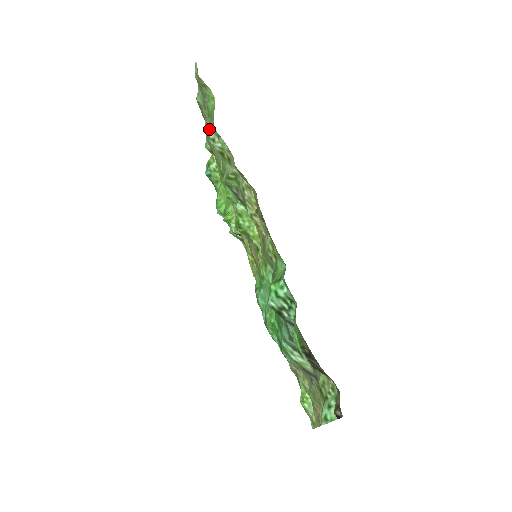
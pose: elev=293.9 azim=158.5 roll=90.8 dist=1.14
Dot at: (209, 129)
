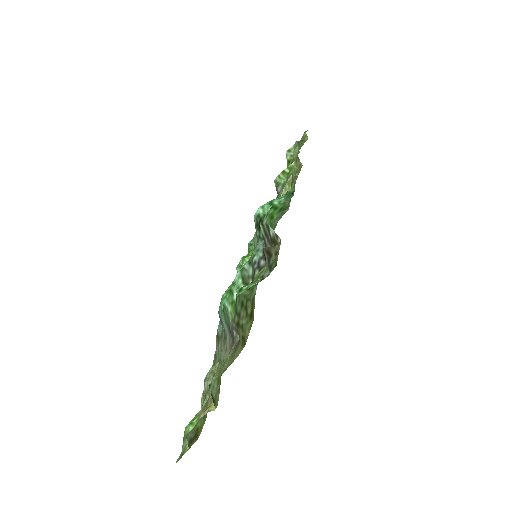
Dot at: occluded
